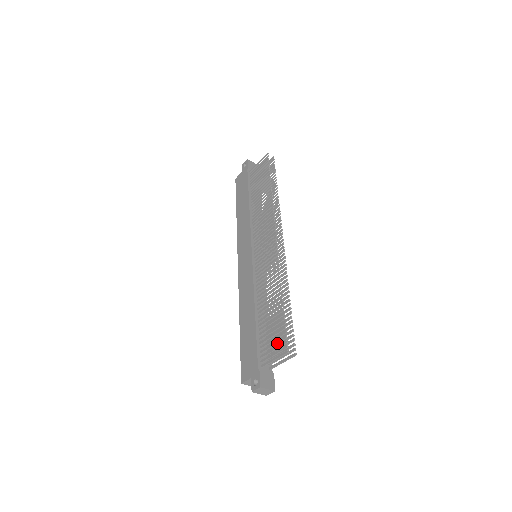
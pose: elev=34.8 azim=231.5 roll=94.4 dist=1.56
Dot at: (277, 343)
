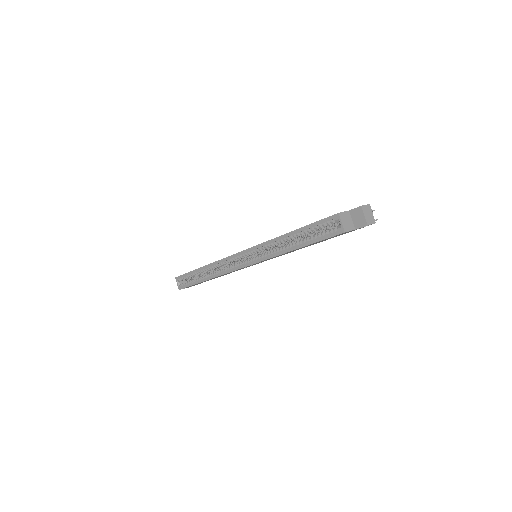
Dot at: occluded
